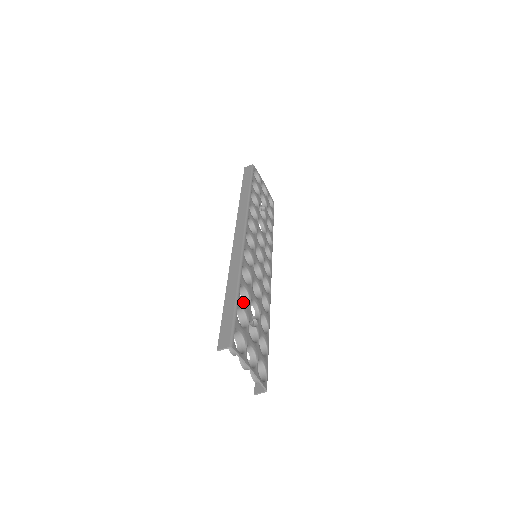
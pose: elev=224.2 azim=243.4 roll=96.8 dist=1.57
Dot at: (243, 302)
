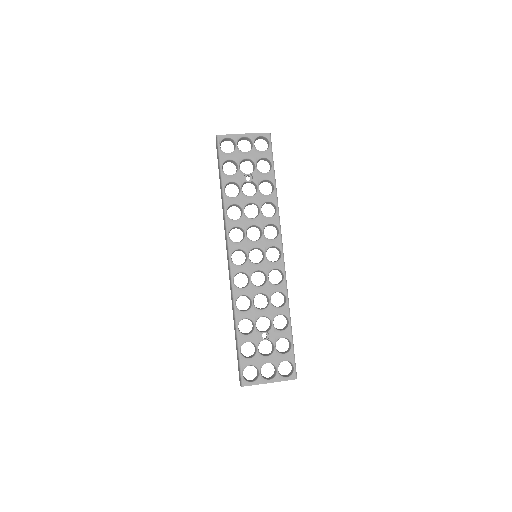
Dot at: (246, 335)
